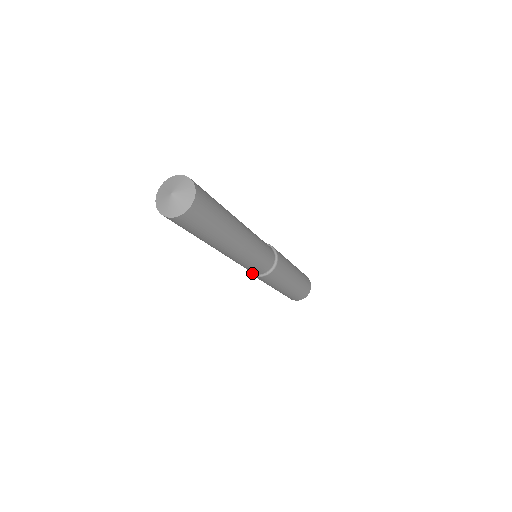
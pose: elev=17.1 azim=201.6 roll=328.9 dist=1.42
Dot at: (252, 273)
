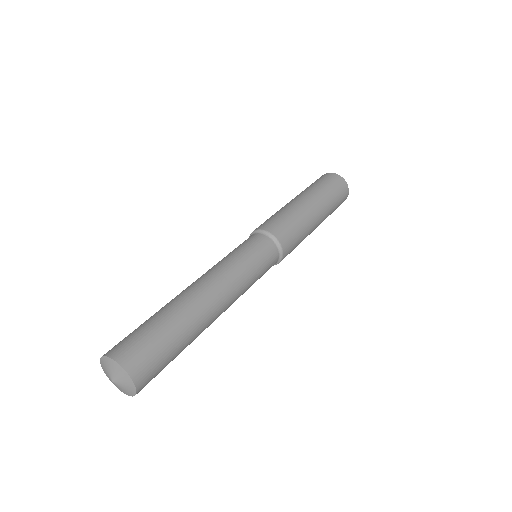
Dot at: occluded
